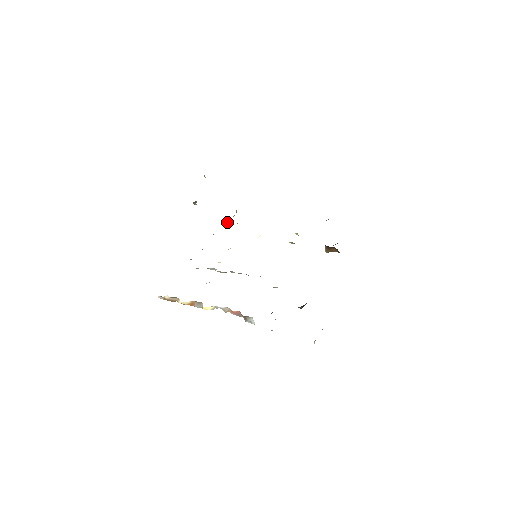
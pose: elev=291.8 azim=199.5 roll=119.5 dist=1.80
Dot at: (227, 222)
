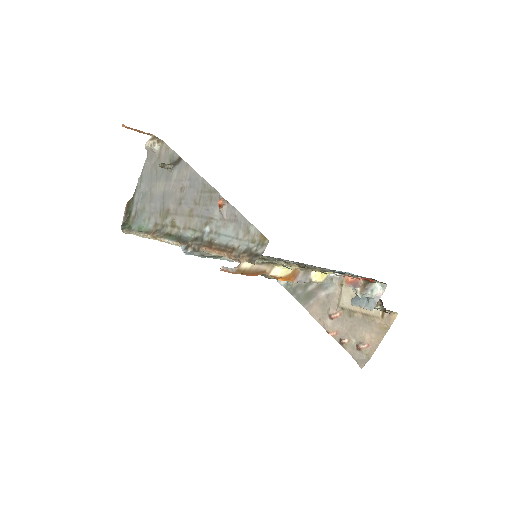
Dot at: (139, 230)
